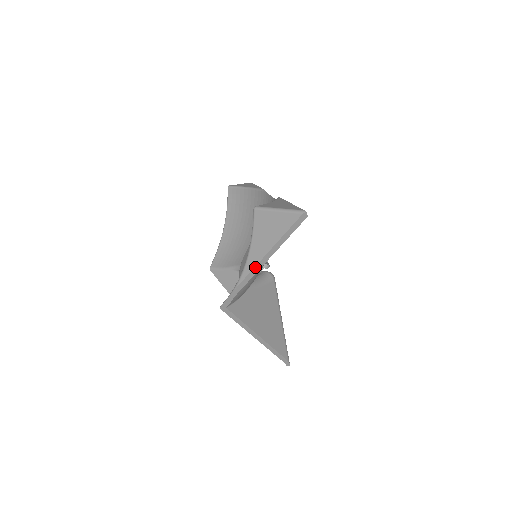
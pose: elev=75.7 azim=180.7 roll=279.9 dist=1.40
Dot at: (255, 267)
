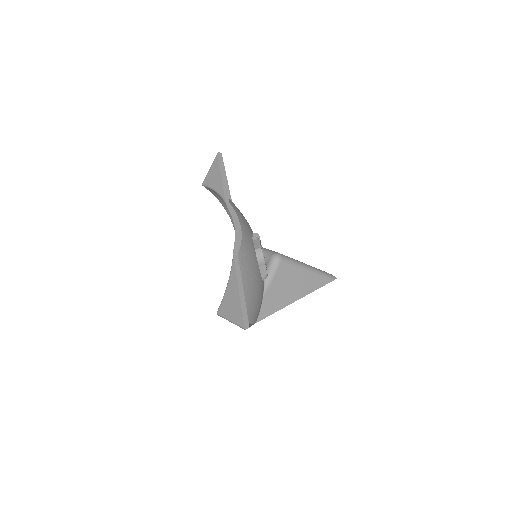
Dot at: occluded
